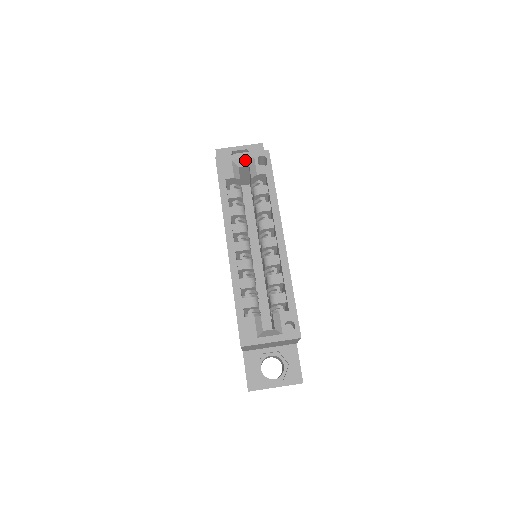
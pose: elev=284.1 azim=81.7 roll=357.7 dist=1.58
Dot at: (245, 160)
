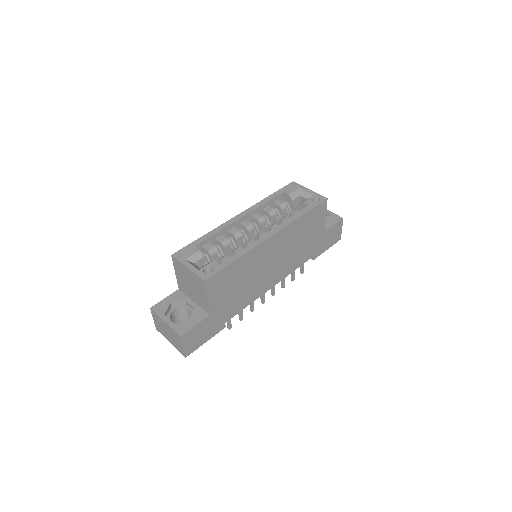
Dot at: (307, 193)
